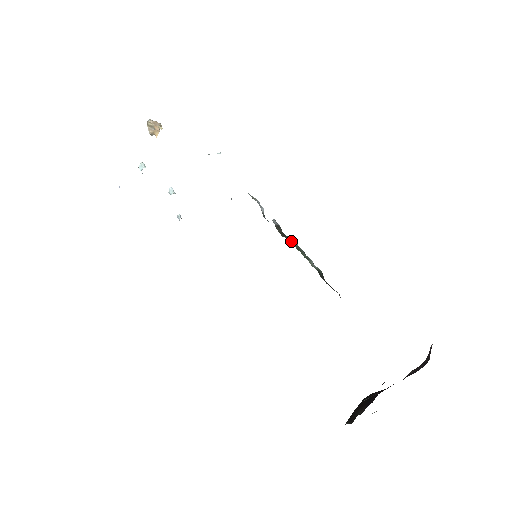
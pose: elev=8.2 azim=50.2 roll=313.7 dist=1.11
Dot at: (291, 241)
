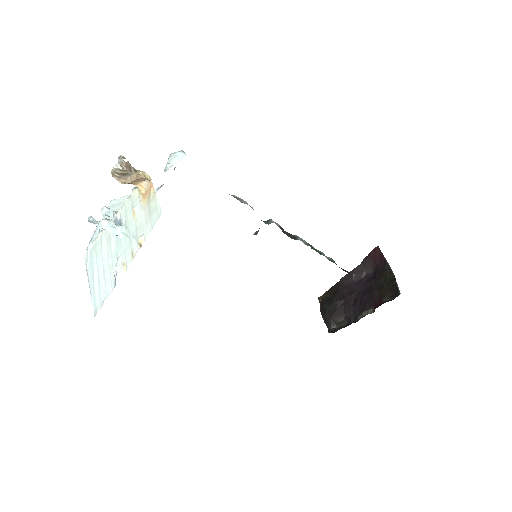
Dot at: occluded
